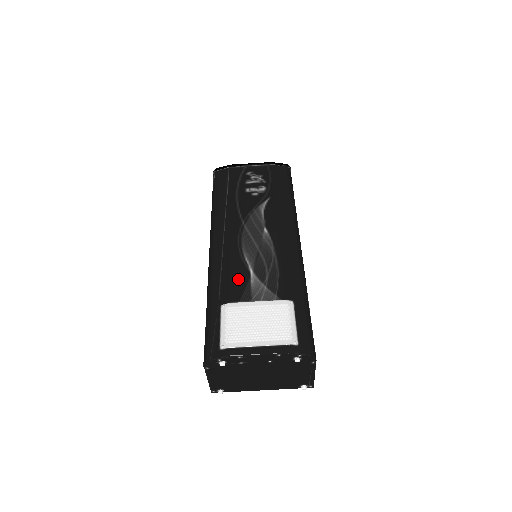
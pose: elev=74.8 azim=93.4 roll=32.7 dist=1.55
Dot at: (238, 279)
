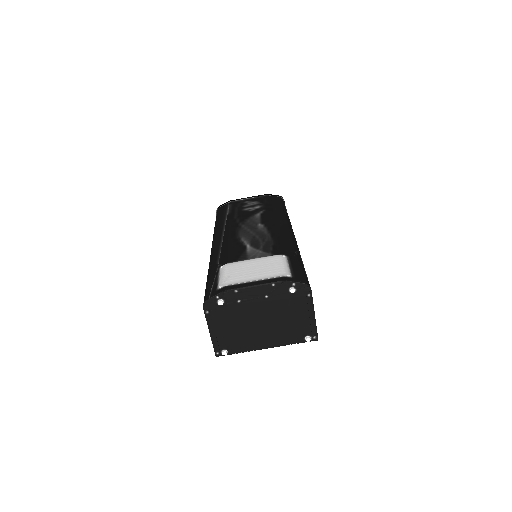
Dot at: (235, 251)
